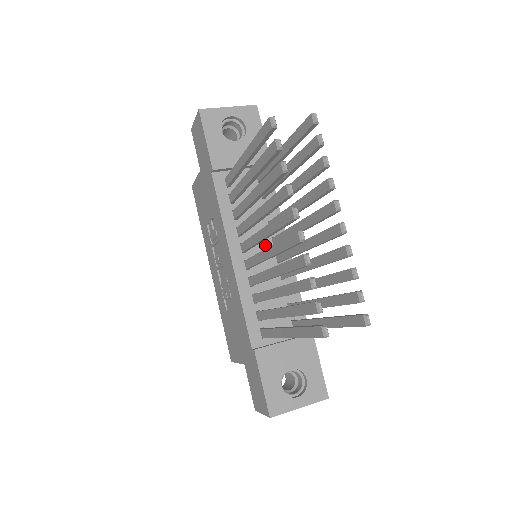
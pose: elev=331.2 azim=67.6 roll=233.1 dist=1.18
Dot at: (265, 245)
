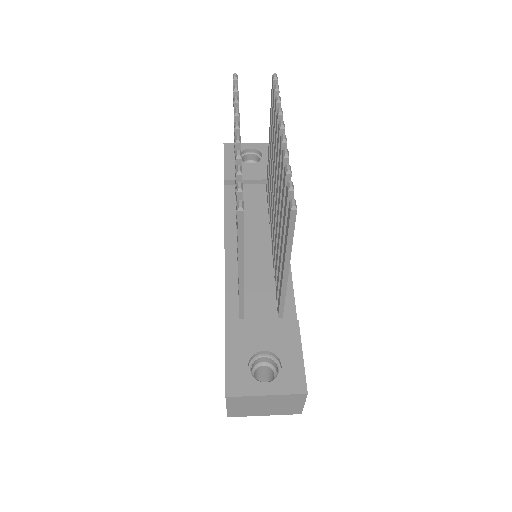
Dot at: (262, 240)
